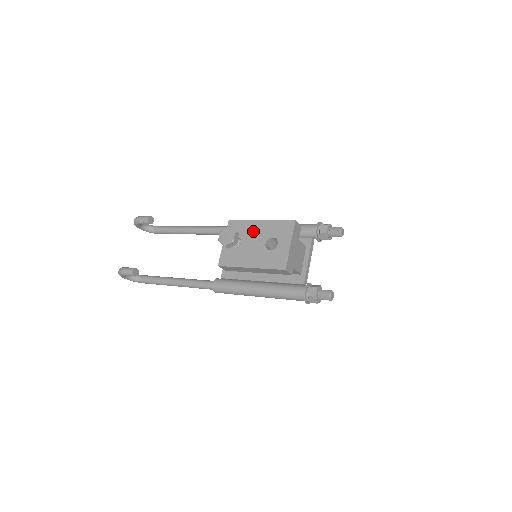
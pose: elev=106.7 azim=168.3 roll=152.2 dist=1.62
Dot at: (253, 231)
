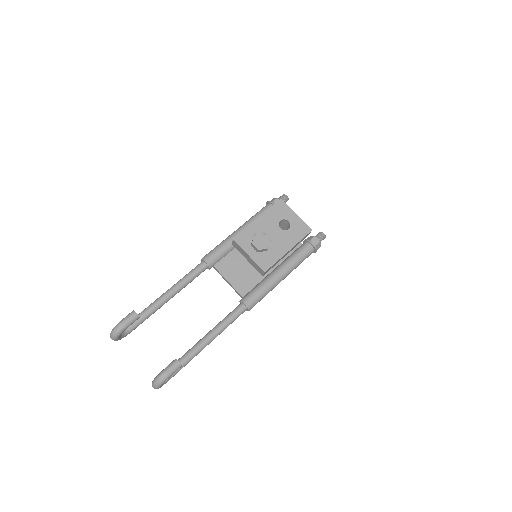
Dot at: (262, 229)
